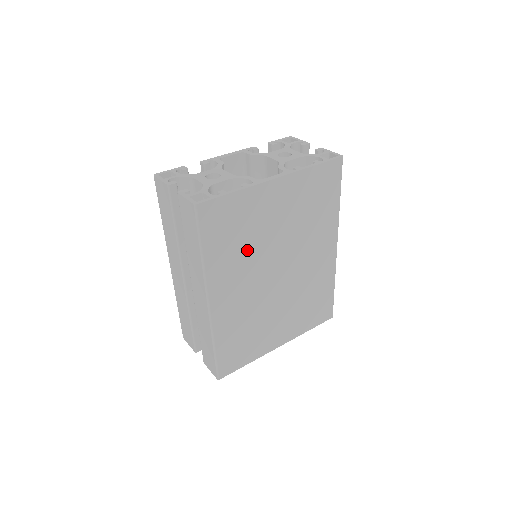
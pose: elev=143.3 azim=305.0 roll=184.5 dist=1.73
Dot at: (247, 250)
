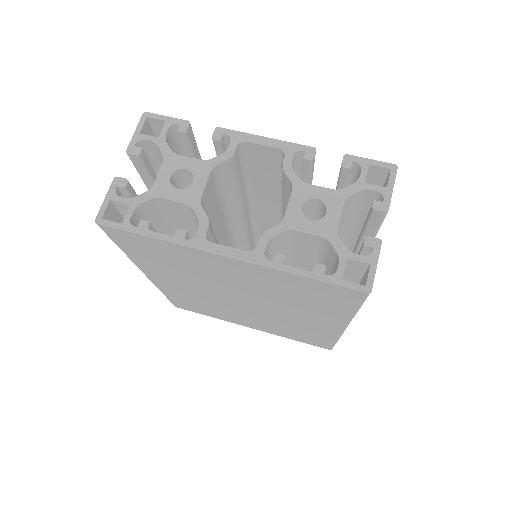
Dot at: (189, 274)
